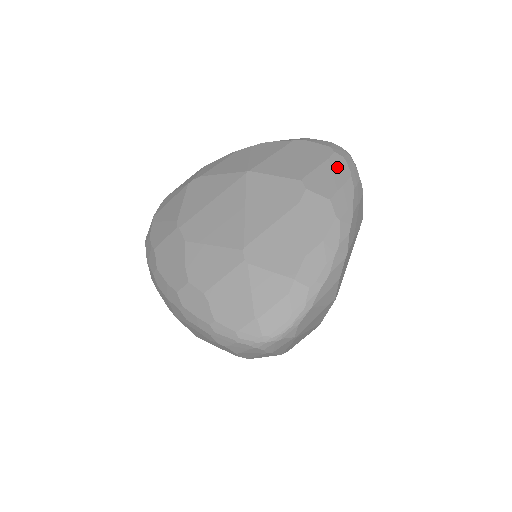
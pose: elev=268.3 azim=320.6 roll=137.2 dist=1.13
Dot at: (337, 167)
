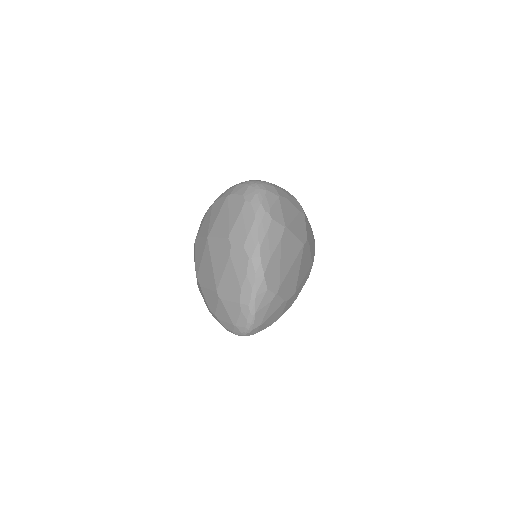
Dot at: (247, 215)
